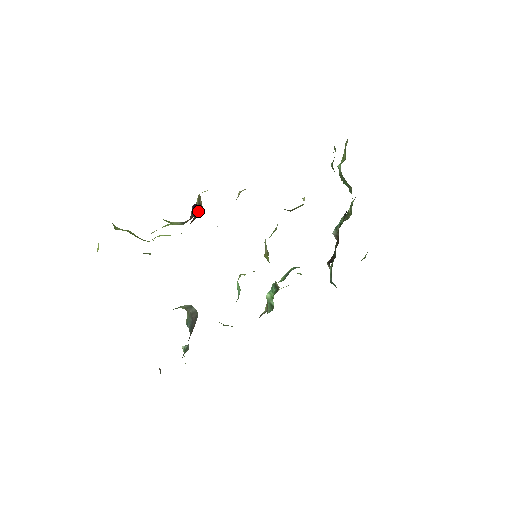
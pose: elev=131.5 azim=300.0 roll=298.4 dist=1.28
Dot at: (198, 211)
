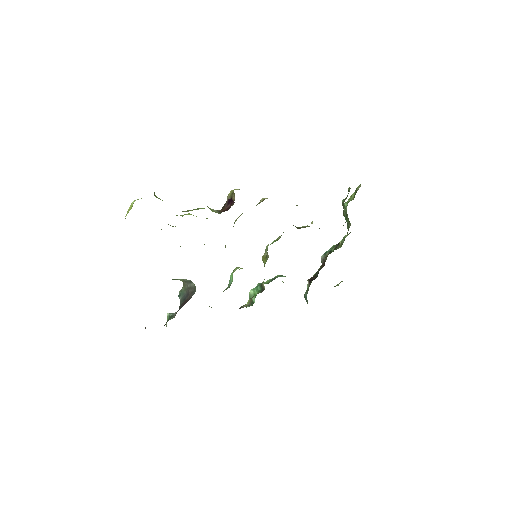
Dot at: occluded
